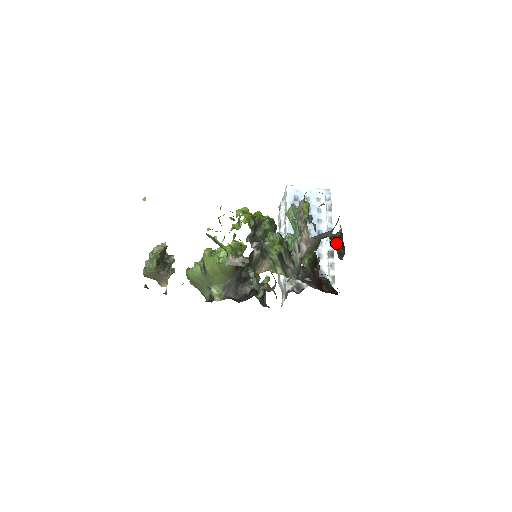
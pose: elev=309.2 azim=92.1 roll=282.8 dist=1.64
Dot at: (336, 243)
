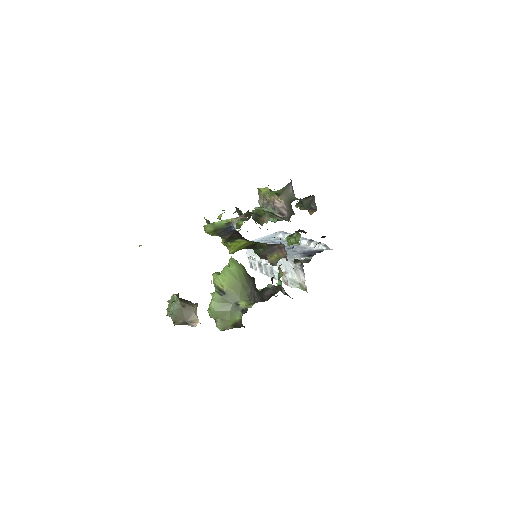
Dot at: (303, 199)
